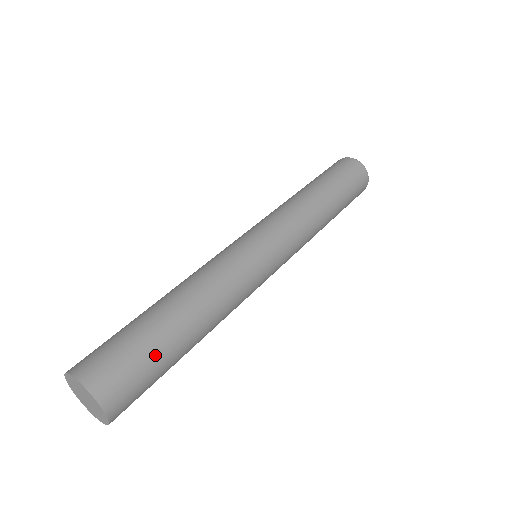
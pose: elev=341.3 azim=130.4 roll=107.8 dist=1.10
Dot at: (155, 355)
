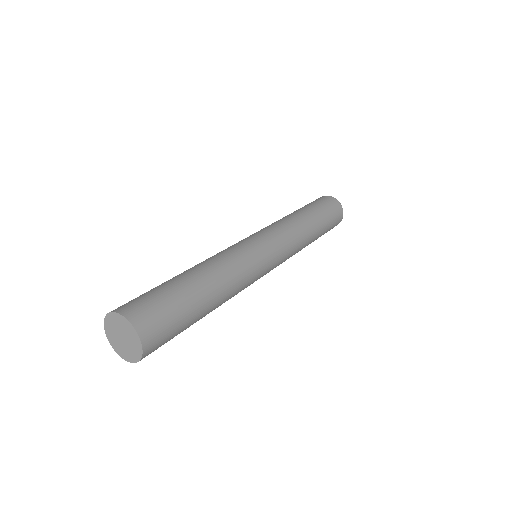
Dot at: (185, 316)
